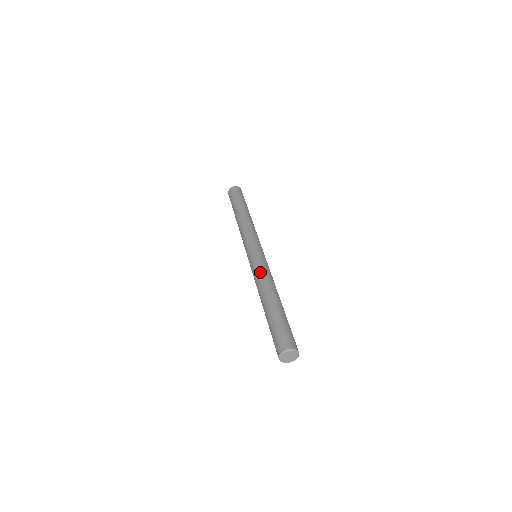
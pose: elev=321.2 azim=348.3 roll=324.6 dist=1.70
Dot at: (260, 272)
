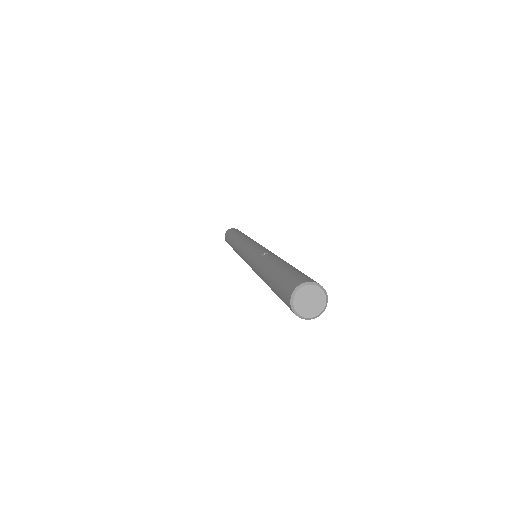
Dot at: (265, 250)
